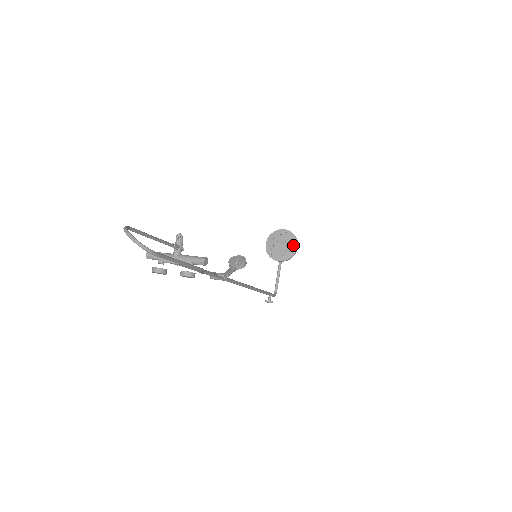
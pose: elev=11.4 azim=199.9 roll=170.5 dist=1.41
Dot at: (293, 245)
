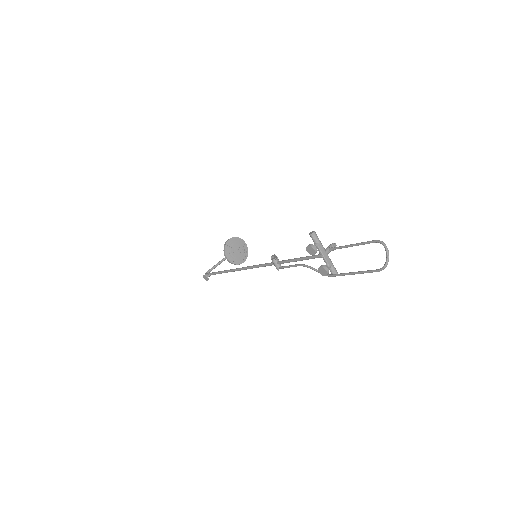
Dot at: (243, 259)
